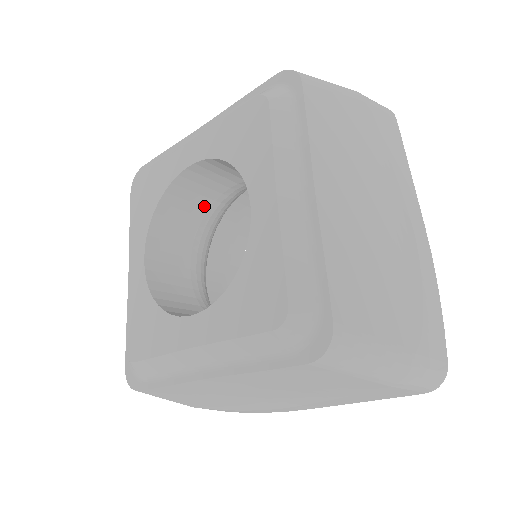
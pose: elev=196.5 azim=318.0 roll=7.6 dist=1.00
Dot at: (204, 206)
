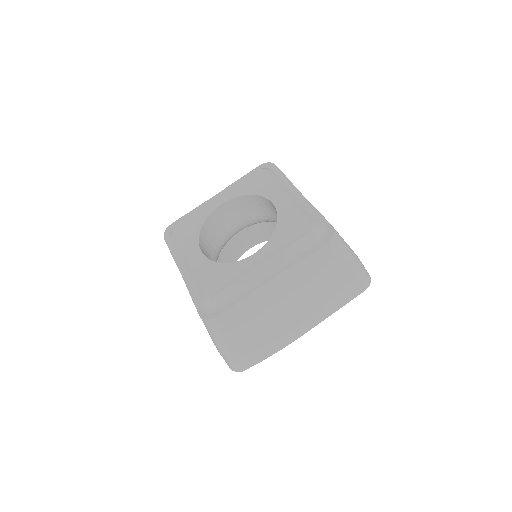
Dot at: (218, 237)
